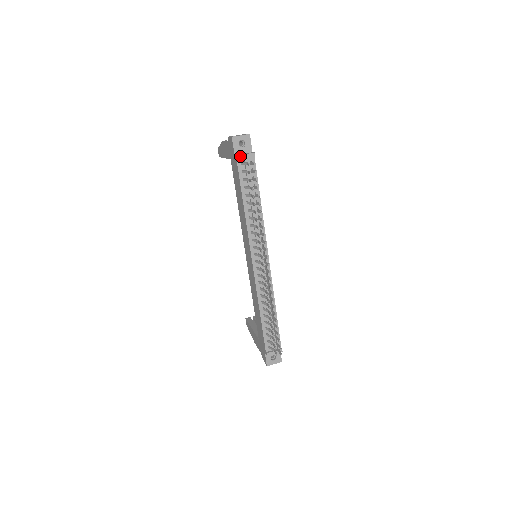
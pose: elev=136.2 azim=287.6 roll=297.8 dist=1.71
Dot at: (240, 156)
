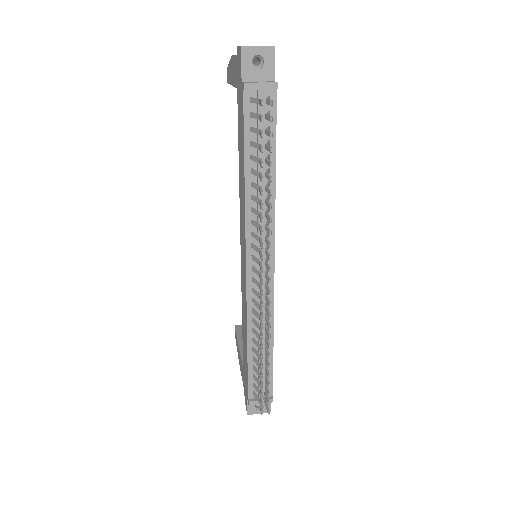
Dot at: (250, 85)
